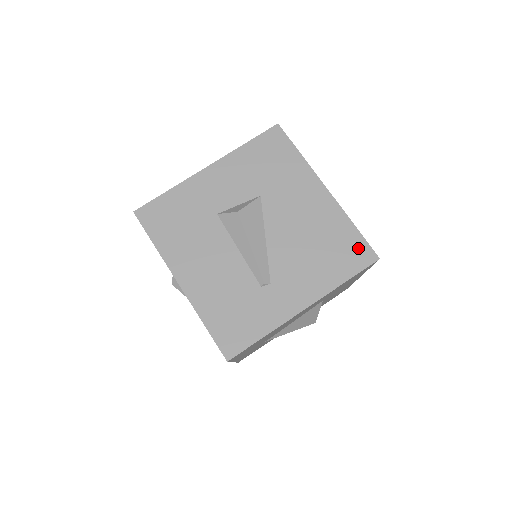
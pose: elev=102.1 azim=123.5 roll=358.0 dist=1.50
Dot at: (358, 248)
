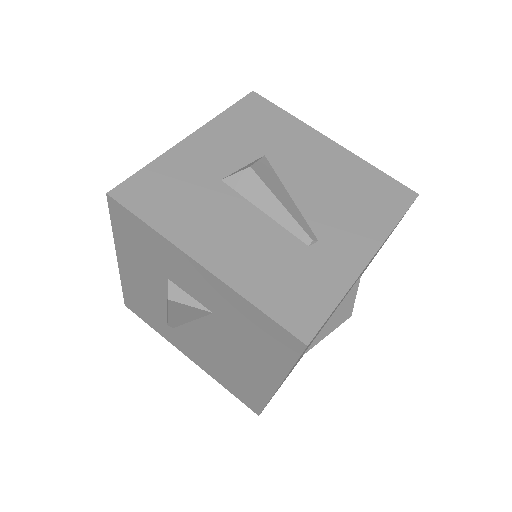
Dot at: (393, 188)
